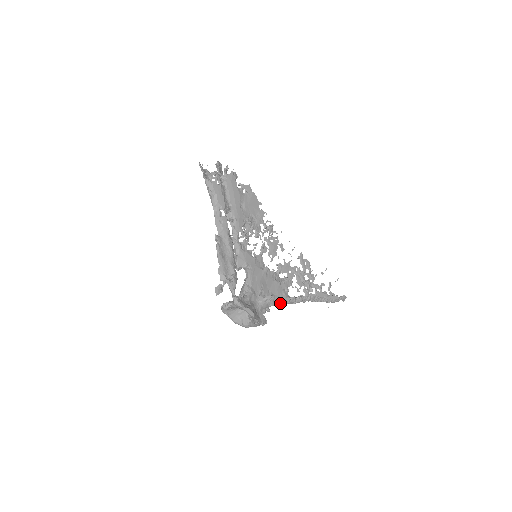
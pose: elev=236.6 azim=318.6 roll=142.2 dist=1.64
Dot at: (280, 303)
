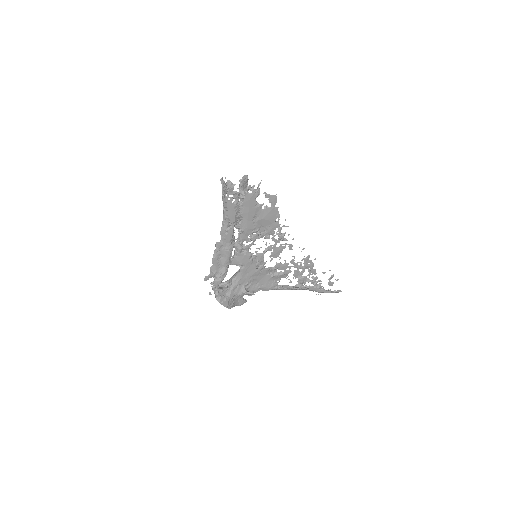
Dot at: (266, 290)
